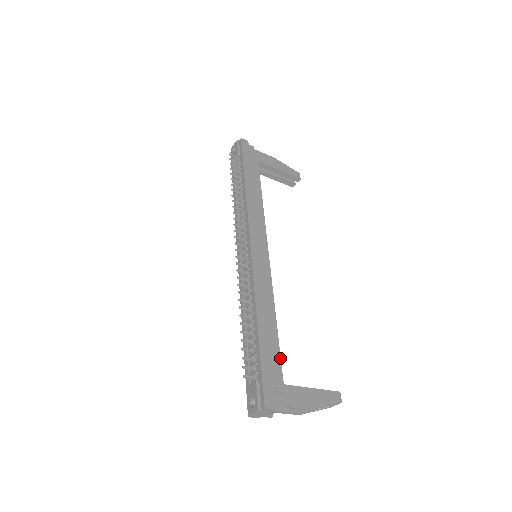
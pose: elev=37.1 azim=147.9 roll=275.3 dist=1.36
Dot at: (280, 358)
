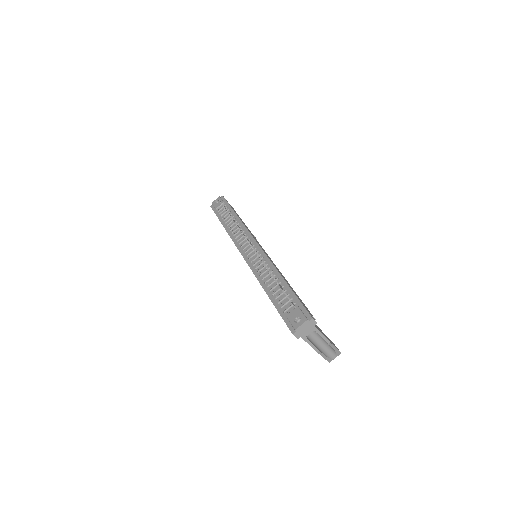
Dot at: (303, 303)
